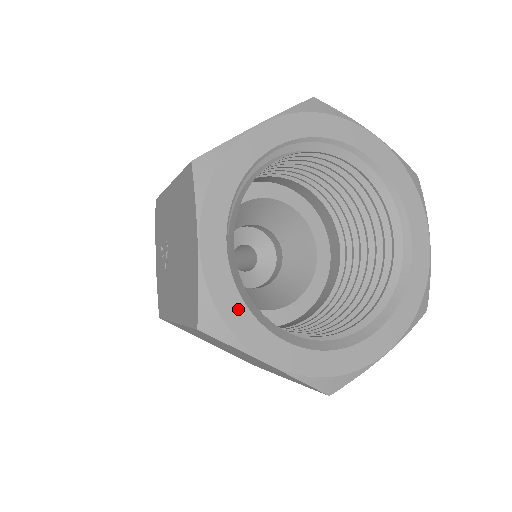
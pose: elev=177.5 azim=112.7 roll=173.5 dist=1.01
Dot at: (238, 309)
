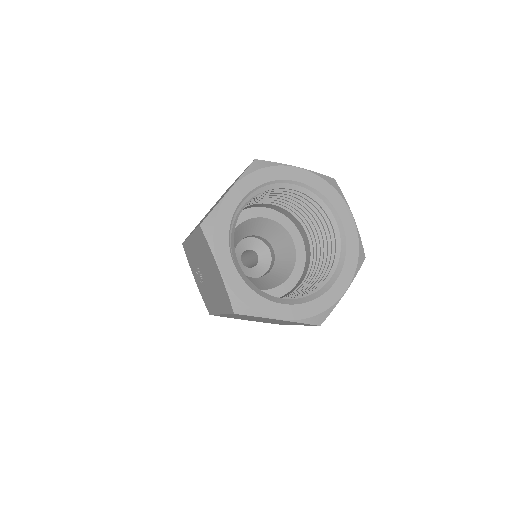
Dot at: (252, 296)
